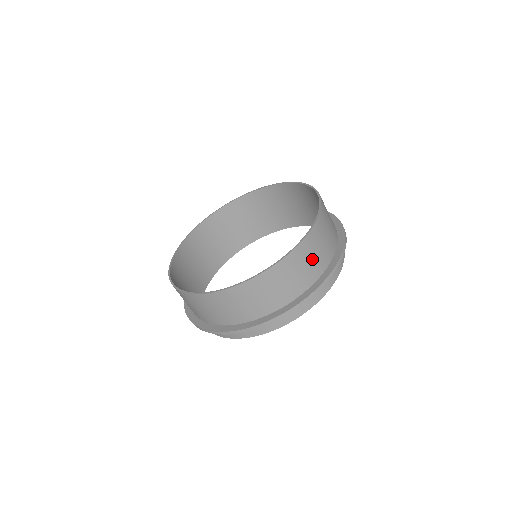
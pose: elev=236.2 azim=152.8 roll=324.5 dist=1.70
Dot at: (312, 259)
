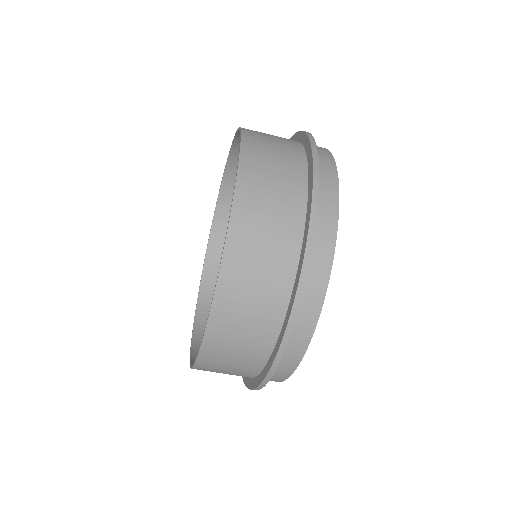
Dot at: (274, 140)
